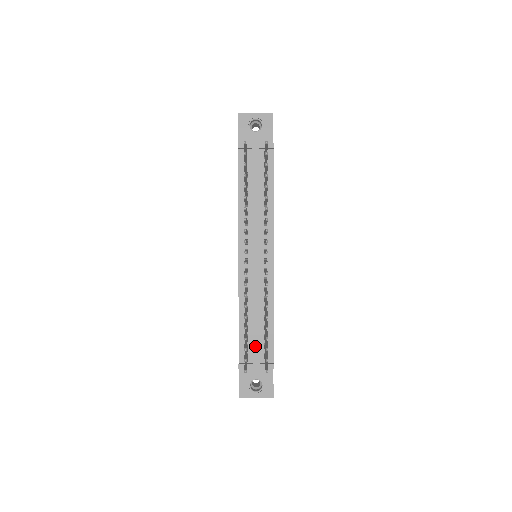
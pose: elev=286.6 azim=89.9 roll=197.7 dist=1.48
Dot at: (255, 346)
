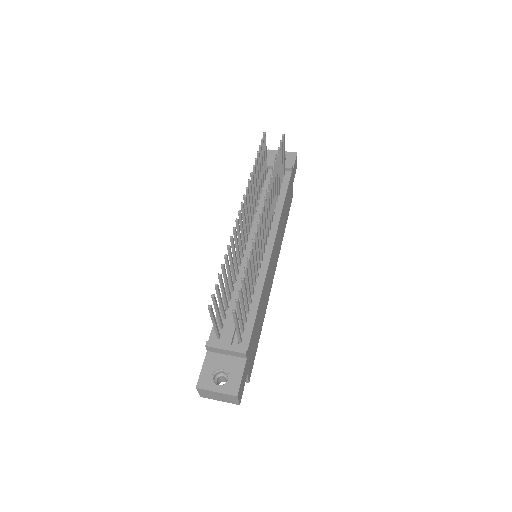
Dot at: (231, 325)
